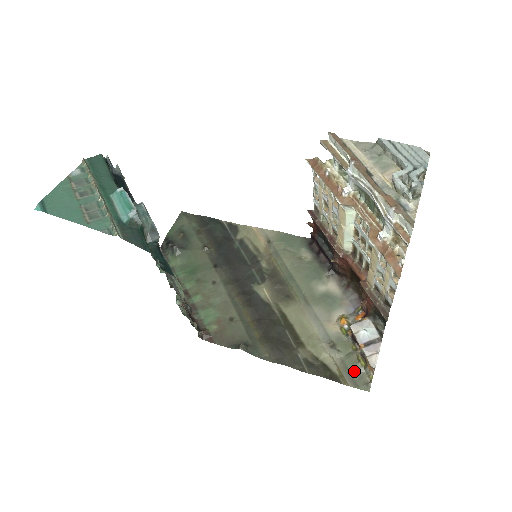
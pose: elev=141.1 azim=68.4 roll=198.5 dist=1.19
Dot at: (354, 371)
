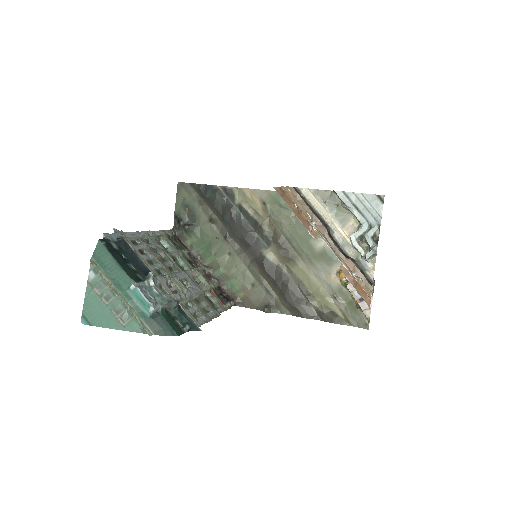
Dot at: (355, 315)
